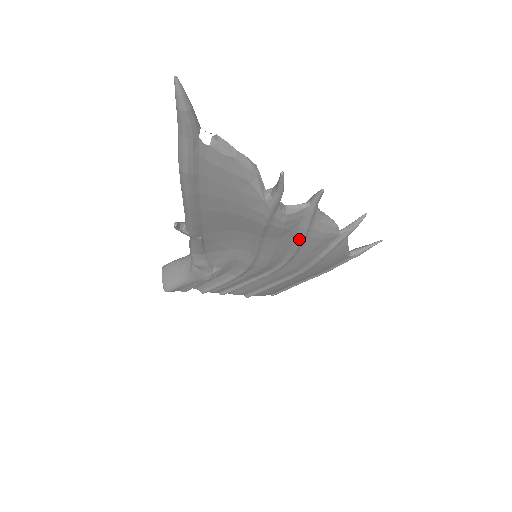
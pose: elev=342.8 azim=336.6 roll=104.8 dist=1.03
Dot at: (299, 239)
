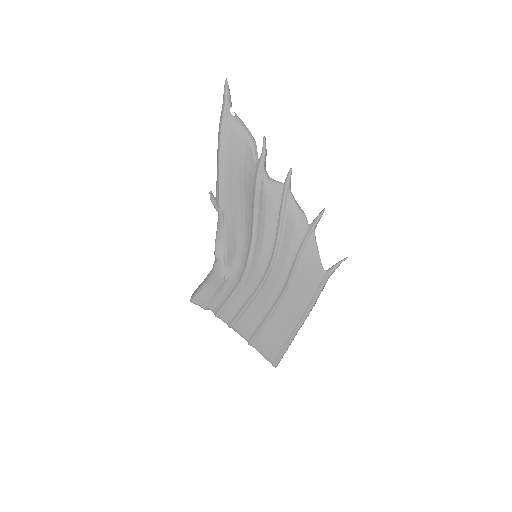
Dot at: (279, 218)
